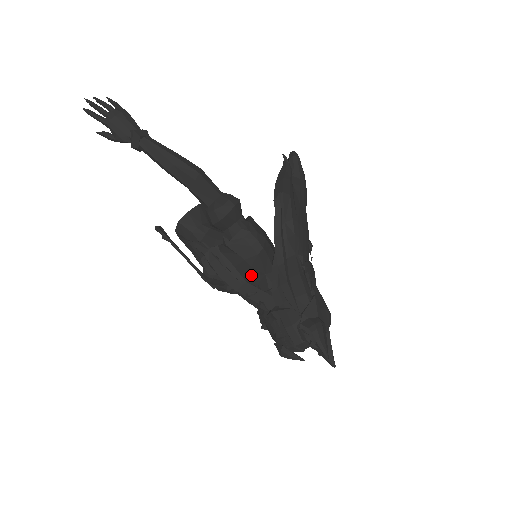
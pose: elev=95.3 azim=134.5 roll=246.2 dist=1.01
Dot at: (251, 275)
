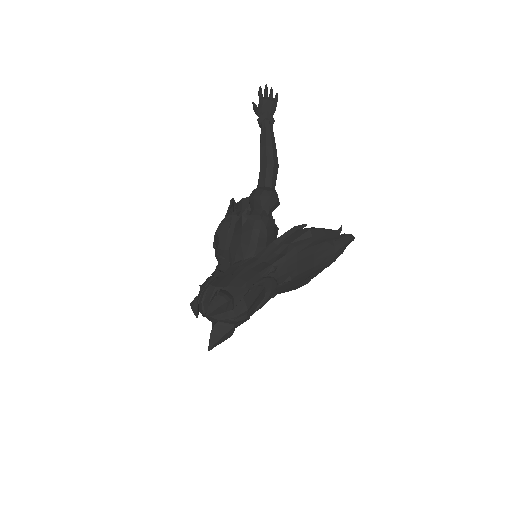
Dot at: (236, 251)
